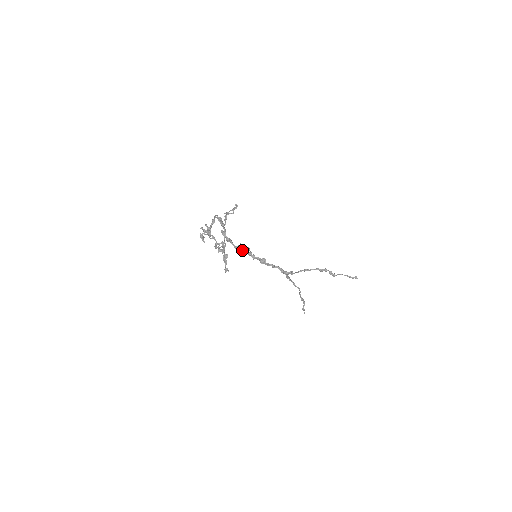
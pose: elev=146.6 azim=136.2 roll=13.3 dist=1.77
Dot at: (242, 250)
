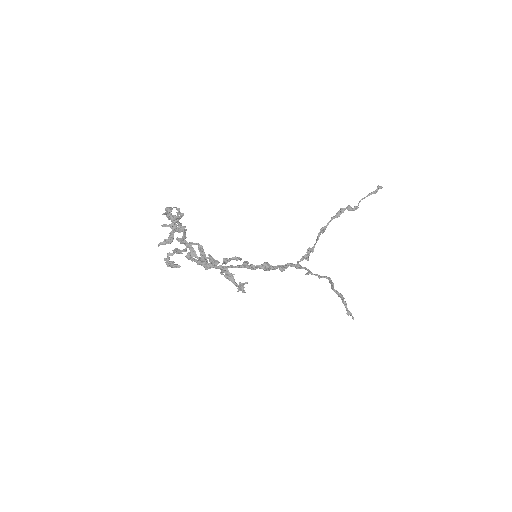
Dot at: (232, 266)
